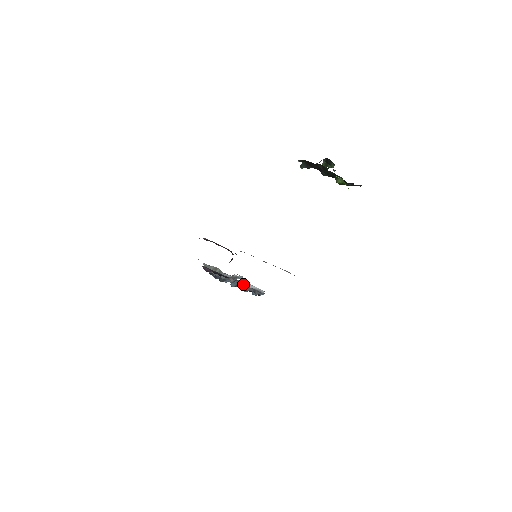
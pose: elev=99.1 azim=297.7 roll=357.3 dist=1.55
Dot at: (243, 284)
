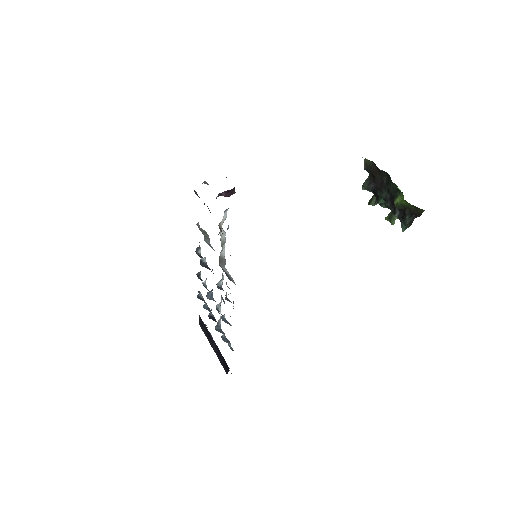
Dot at: (221, 229)
